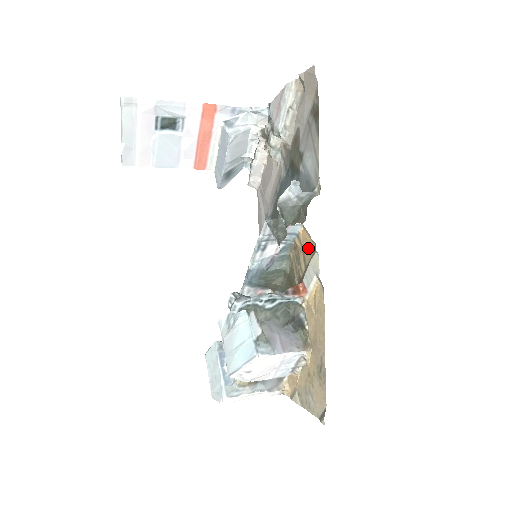
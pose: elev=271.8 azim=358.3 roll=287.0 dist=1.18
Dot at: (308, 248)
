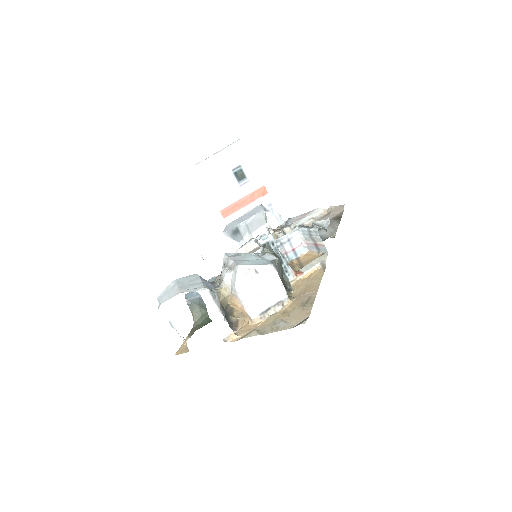
Dot at: (310, 259)
